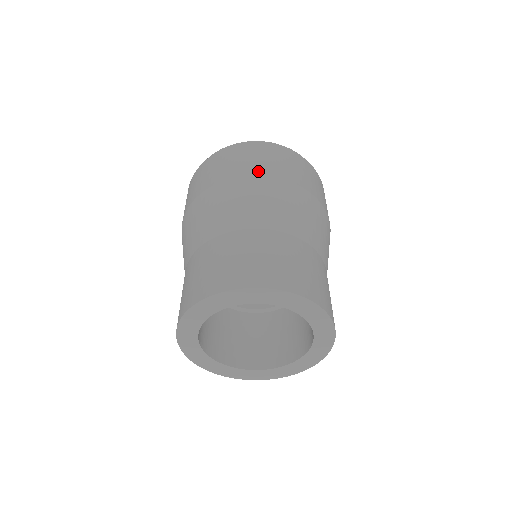
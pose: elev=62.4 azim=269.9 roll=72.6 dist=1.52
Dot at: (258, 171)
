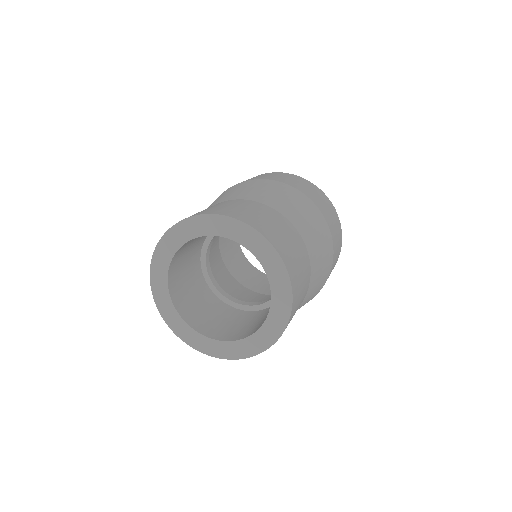
Dot at: occluded
